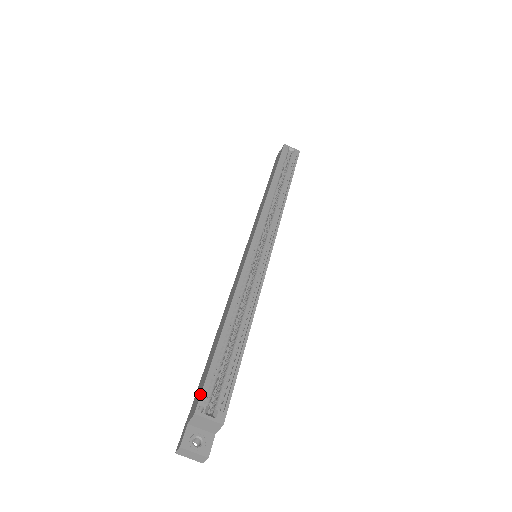
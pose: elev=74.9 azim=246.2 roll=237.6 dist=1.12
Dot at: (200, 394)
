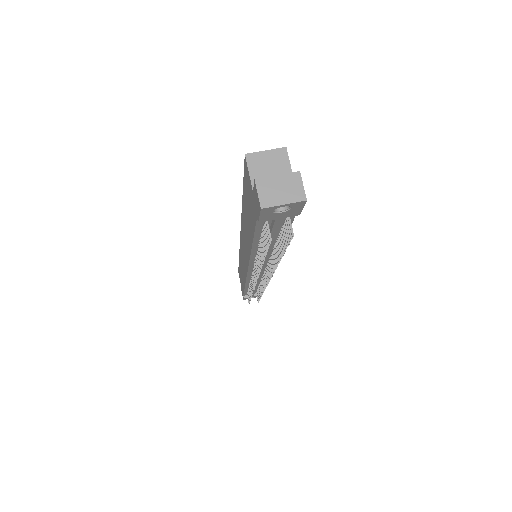
Dot at: (244, 169)
